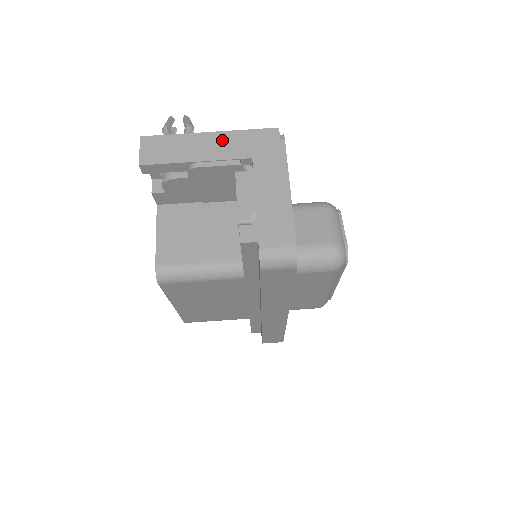
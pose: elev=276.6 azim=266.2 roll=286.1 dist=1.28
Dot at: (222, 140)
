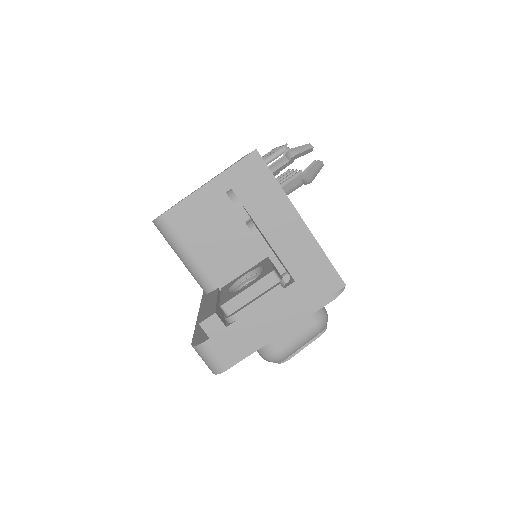
Dot at: (300, 239)
